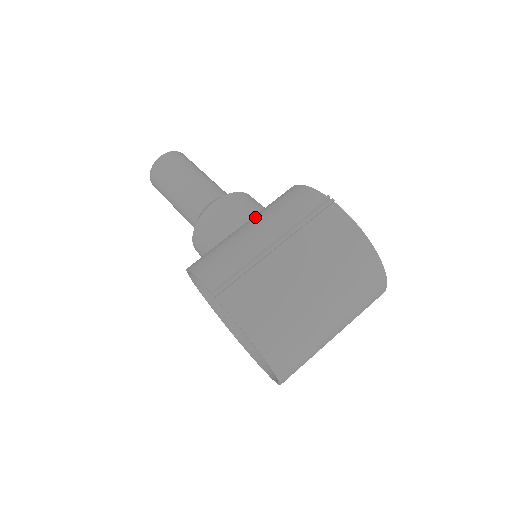
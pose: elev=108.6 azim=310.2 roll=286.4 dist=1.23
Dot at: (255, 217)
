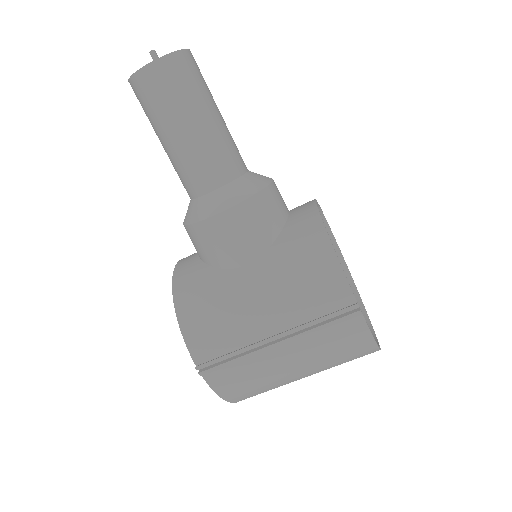
Dot at: (265, 270)
